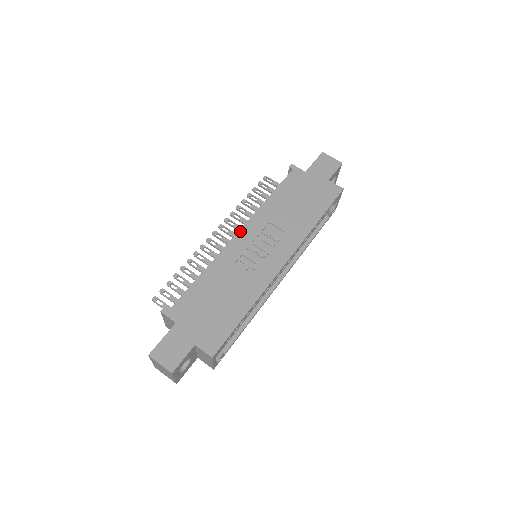
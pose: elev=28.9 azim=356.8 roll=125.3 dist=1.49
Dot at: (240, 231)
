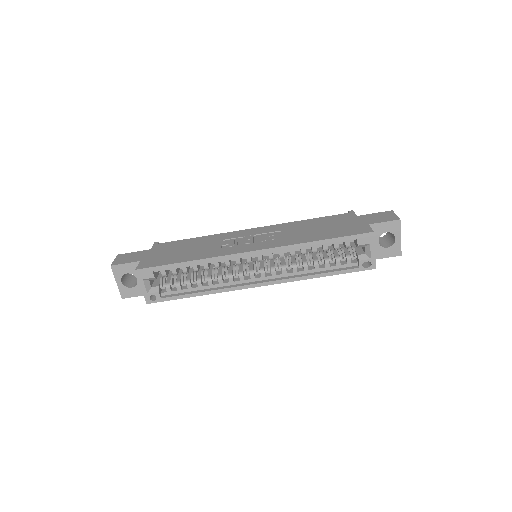
Dot at: (255, 228)
